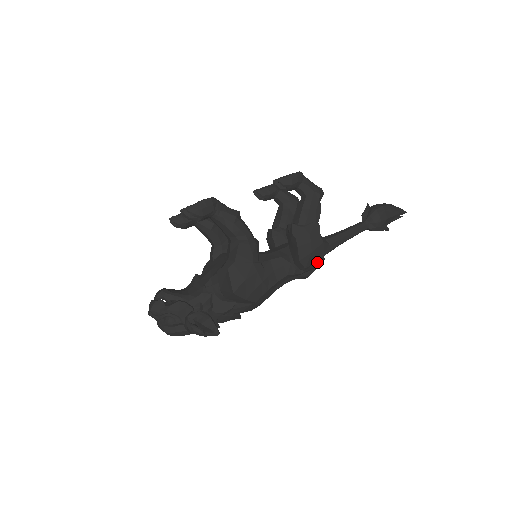
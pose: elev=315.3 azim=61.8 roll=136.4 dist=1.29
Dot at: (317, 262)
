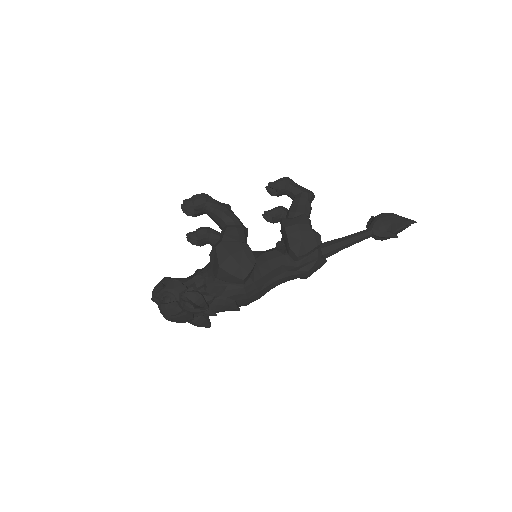
Dot at: (313, 255)
